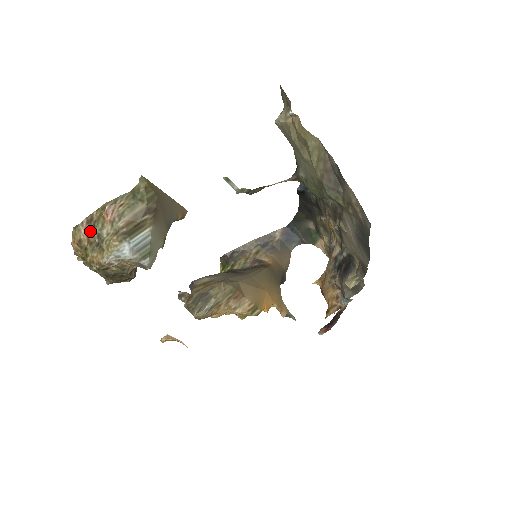
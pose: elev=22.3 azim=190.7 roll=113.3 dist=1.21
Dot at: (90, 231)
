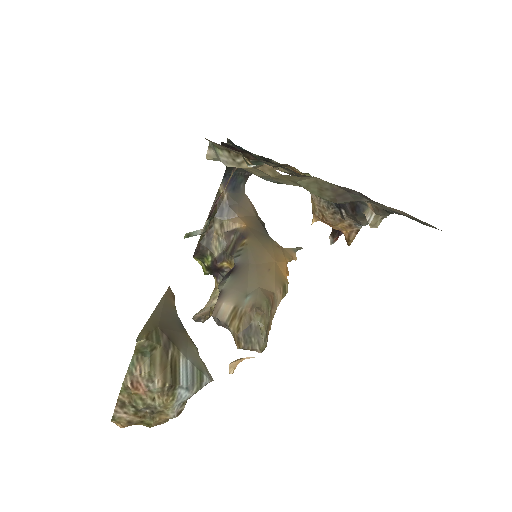
Dot at: (133, 411)
